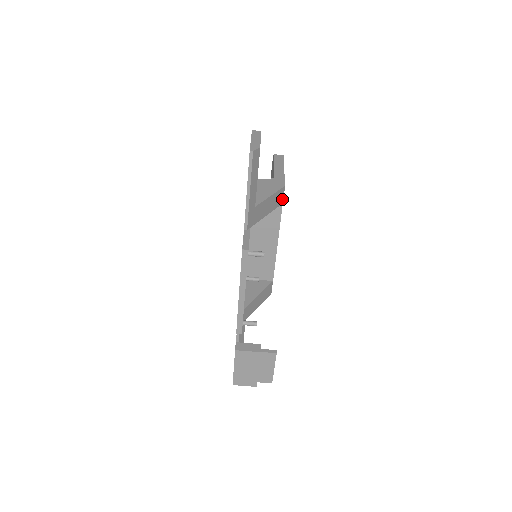
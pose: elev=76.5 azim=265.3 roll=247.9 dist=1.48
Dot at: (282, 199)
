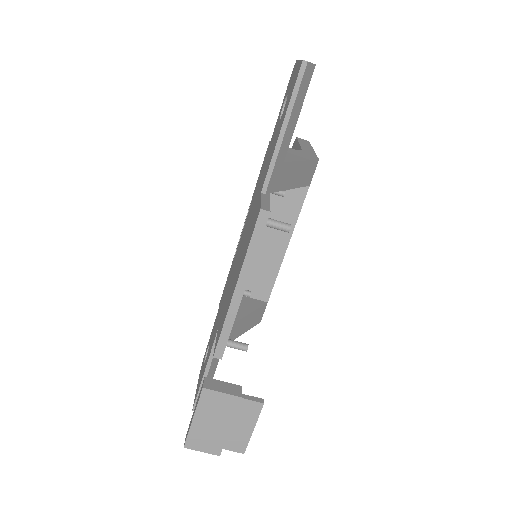
Dot at: (311, 178)
